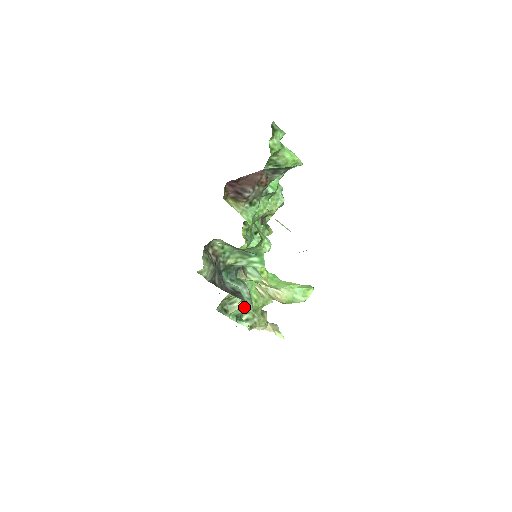
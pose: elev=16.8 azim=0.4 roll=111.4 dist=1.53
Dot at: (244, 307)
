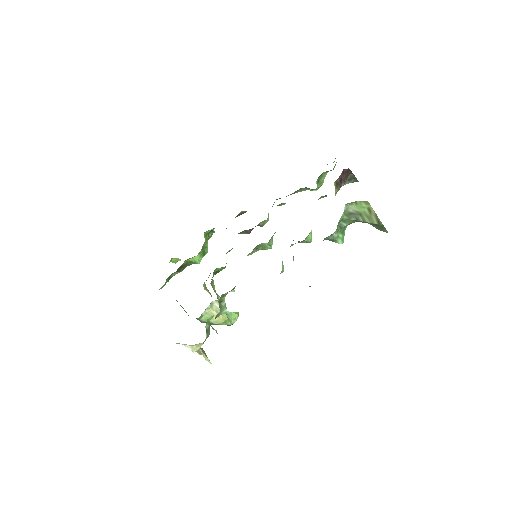
Dot at: (225, 309)
